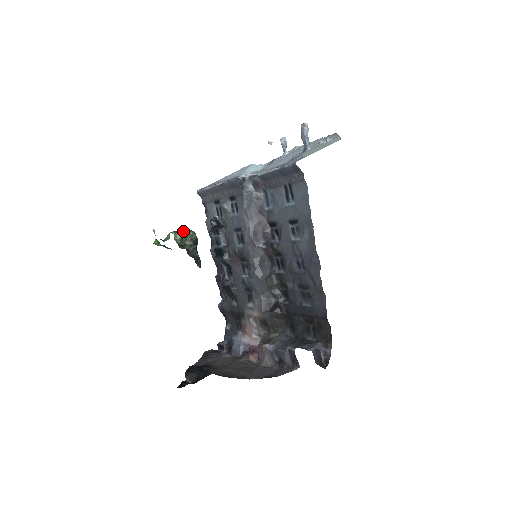
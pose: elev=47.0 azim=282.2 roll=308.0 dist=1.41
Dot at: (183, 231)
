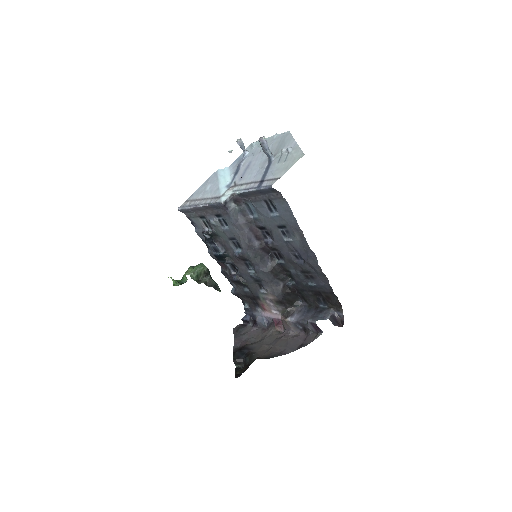
Dot at: (195, 268)
